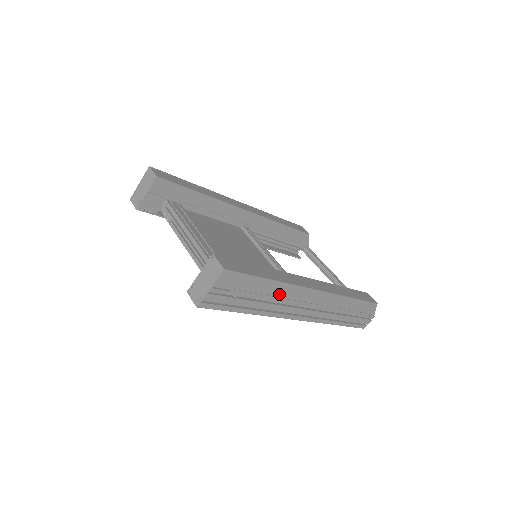
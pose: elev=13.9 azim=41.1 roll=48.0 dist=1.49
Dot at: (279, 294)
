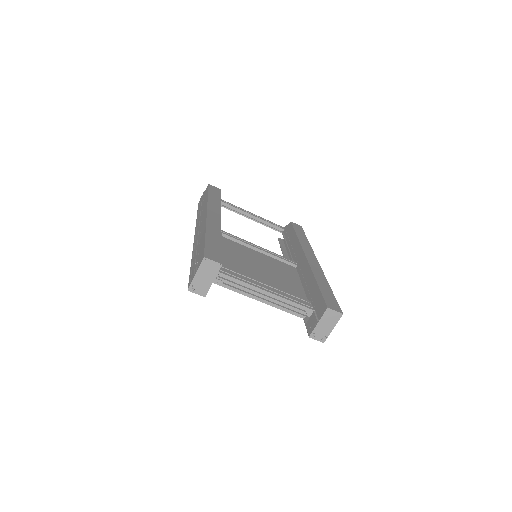
Dot at: occluded
